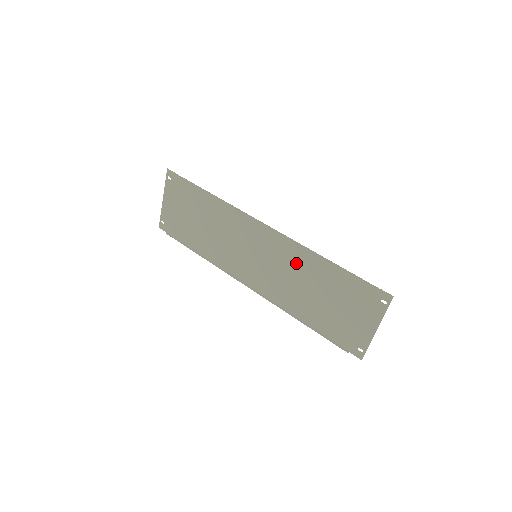
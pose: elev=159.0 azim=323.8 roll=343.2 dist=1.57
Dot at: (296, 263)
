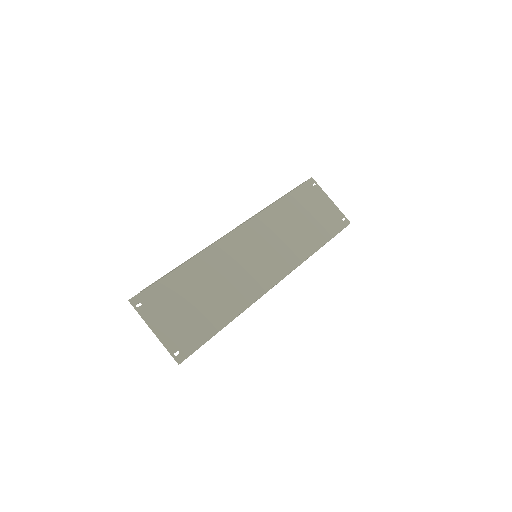
Dot at: (273, 225)
